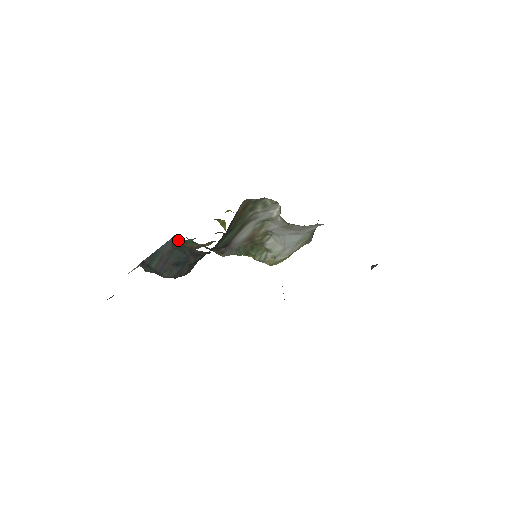
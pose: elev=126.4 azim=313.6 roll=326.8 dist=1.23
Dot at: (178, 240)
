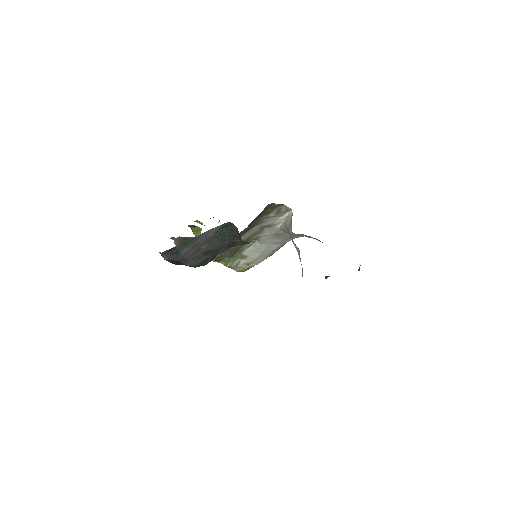
Dot at: (227, 228)
